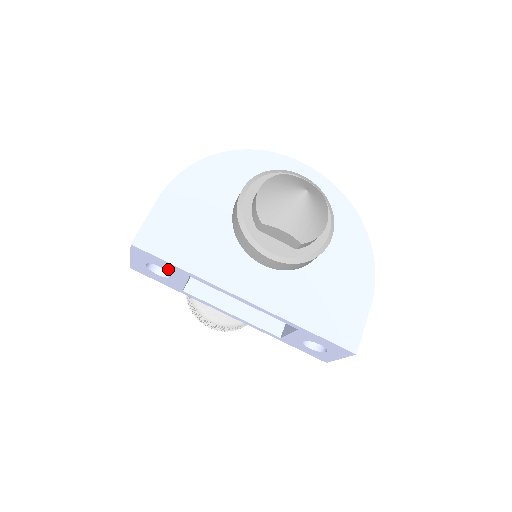
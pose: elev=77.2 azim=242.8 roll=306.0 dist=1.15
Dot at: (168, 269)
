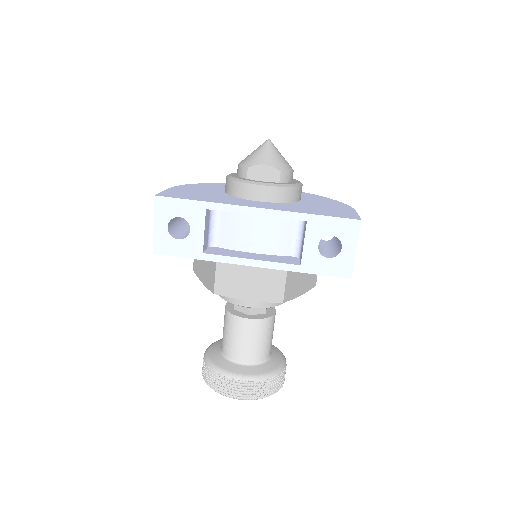
Dot at: (187, 215)
